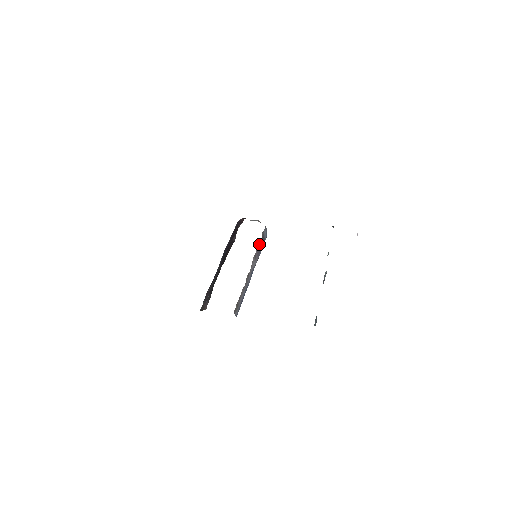
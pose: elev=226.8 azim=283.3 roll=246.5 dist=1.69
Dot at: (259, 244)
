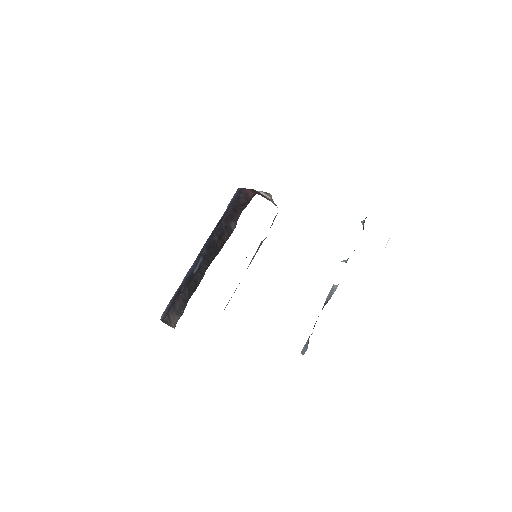
Dot at: occluded
